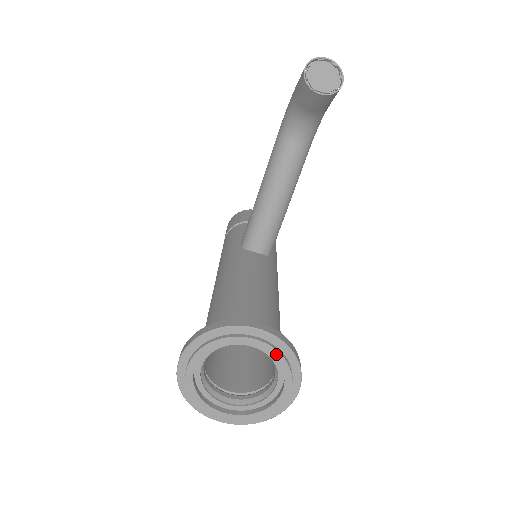
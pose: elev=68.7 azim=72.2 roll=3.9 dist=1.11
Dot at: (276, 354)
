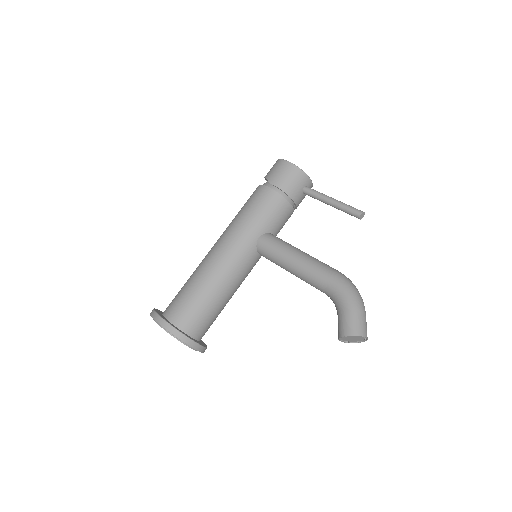
Dot at: occluded
